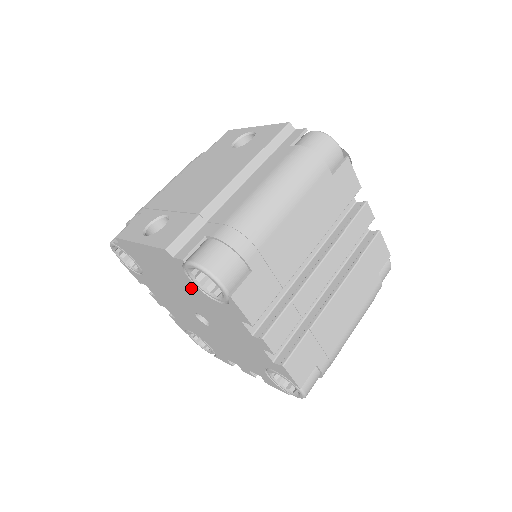
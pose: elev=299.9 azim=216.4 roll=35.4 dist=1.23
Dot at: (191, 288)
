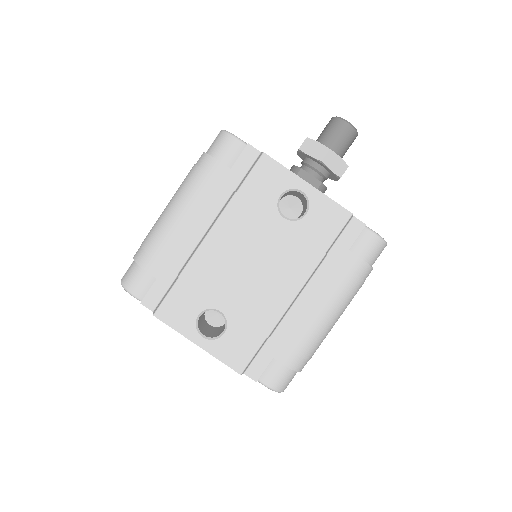
Dot at: occluded
